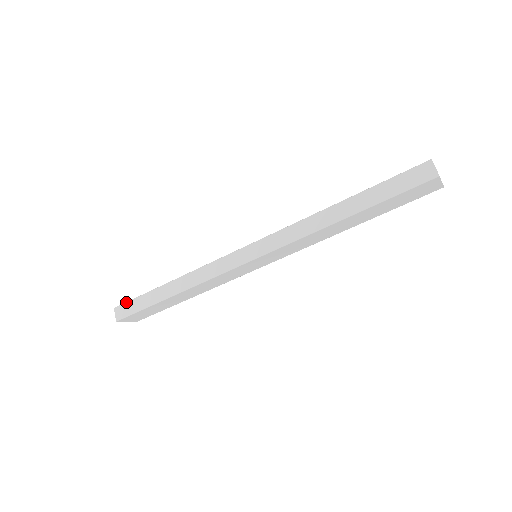
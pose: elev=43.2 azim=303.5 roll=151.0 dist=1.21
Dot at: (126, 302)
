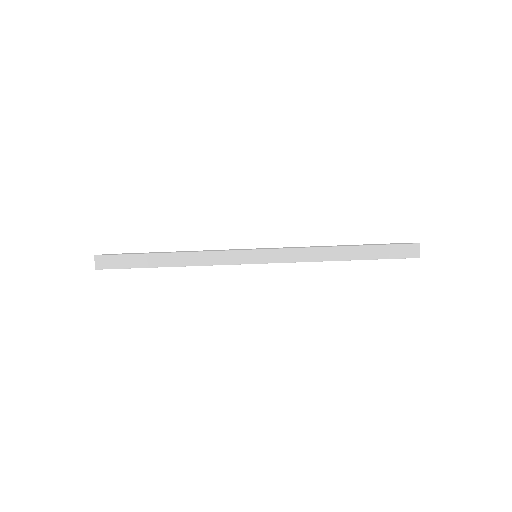
Dot at: (112, 255)
